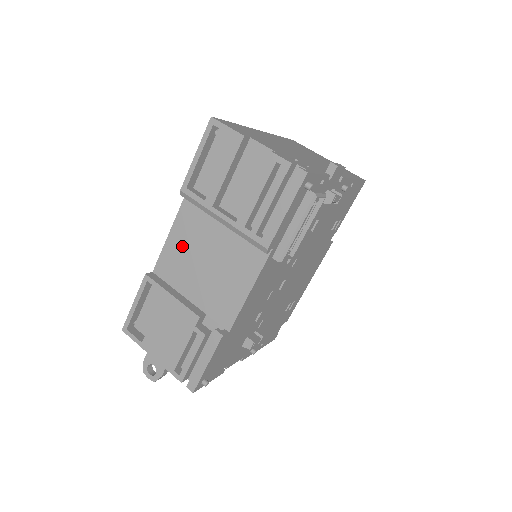
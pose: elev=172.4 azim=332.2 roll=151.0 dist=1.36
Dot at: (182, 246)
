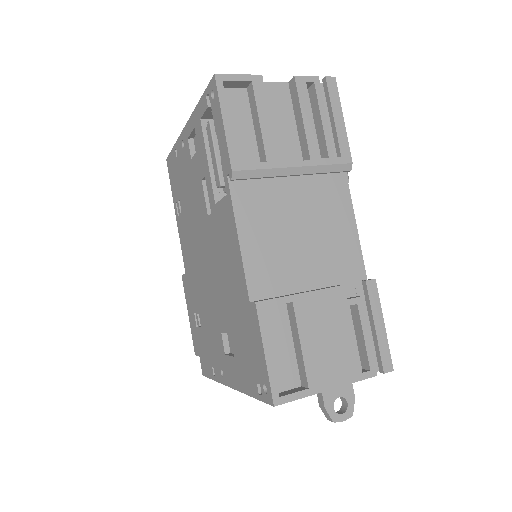
Dot at: (264, 239)
